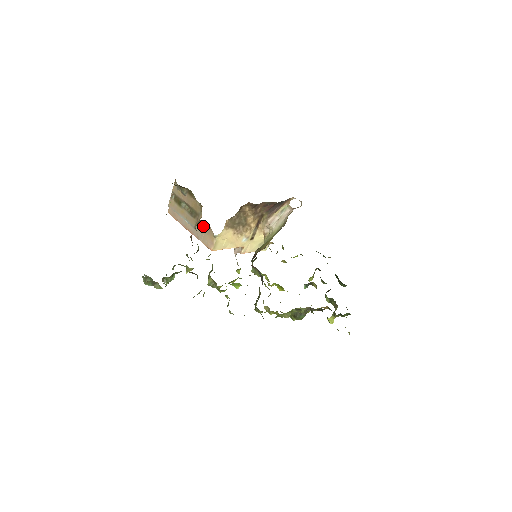
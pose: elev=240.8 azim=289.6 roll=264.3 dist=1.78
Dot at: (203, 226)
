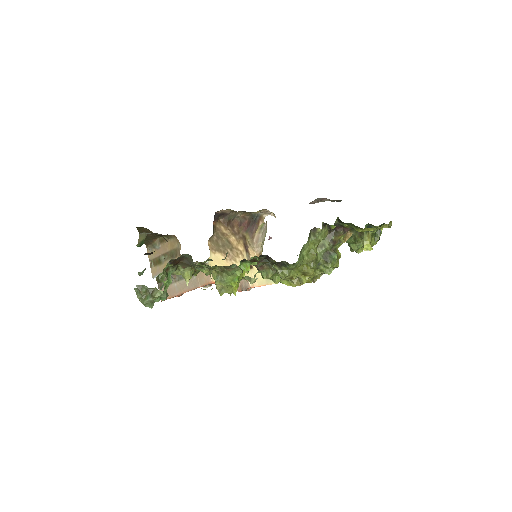
Dot at: occluded
